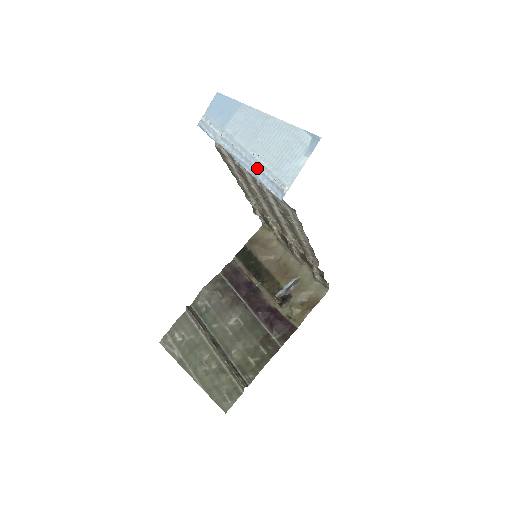
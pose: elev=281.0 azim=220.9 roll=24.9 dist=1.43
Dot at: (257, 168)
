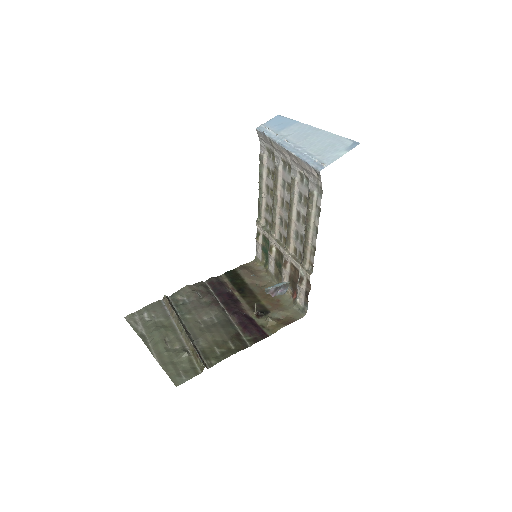
Dot at: (303, 153)
